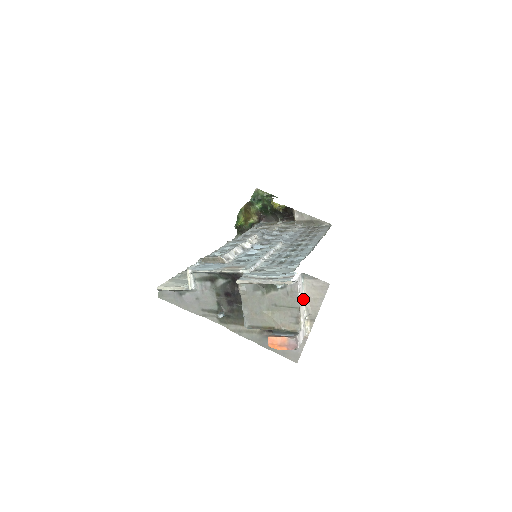
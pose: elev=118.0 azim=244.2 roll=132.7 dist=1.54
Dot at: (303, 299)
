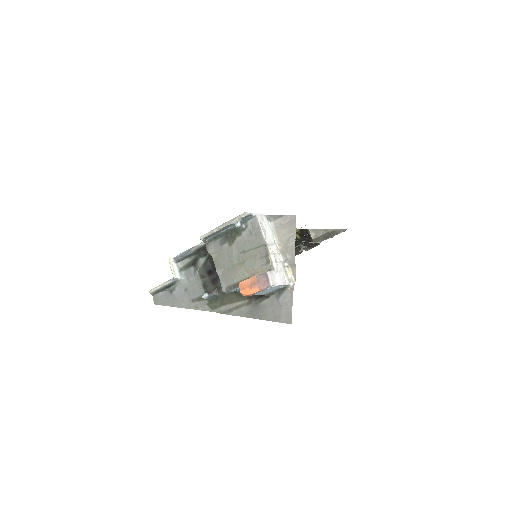
Dot at: (275, 243)
